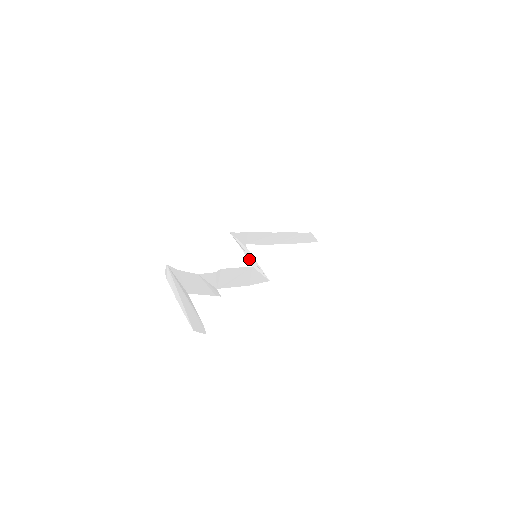
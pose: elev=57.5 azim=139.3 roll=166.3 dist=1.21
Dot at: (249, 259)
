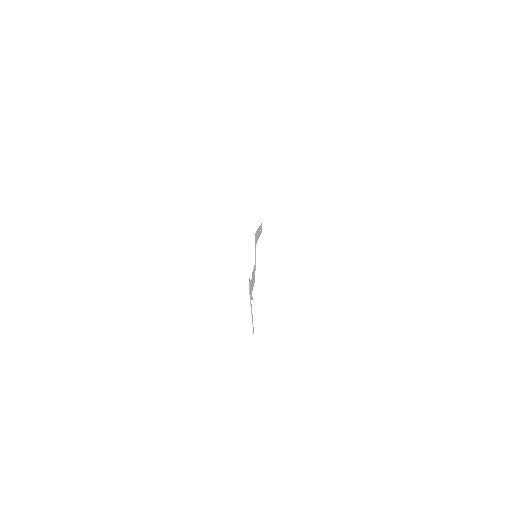
Dot at: occluded
